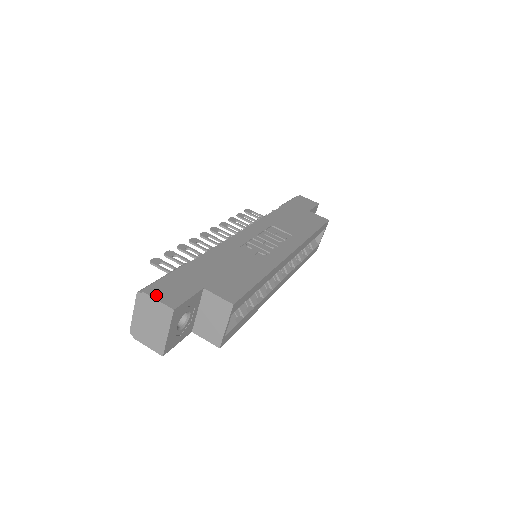
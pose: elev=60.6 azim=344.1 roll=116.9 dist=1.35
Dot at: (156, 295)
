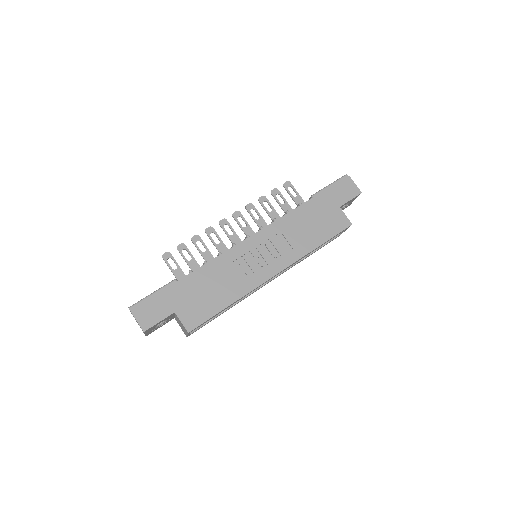
Dot at: (138, 316)
